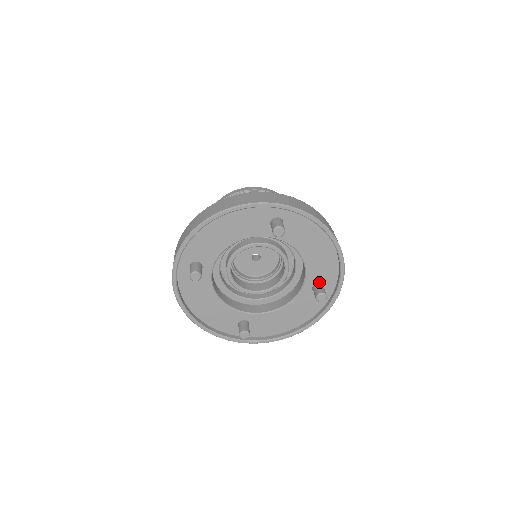
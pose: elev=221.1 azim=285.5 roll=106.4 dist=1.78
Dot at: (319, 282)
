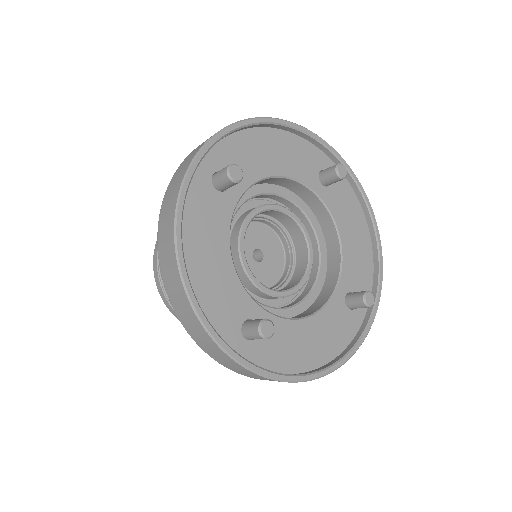
Dot at: (352, 292)
